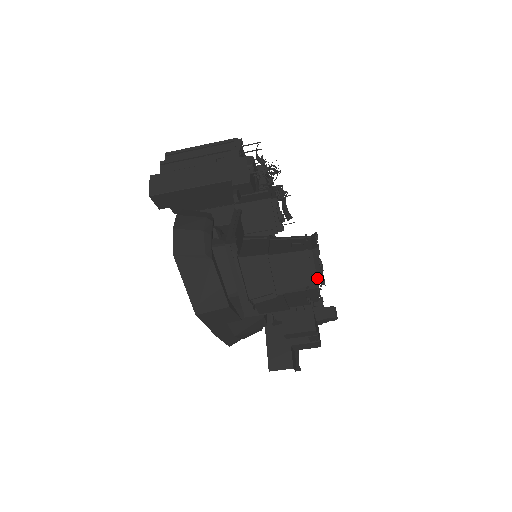
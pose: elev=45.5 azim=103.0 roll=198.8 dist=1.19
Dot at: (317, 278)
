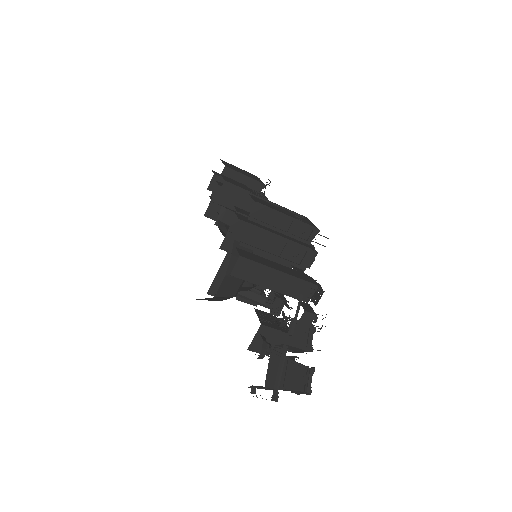
Dot at: (296, 392)
